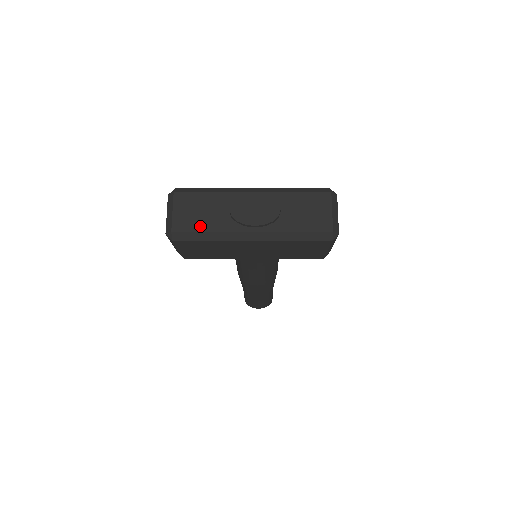
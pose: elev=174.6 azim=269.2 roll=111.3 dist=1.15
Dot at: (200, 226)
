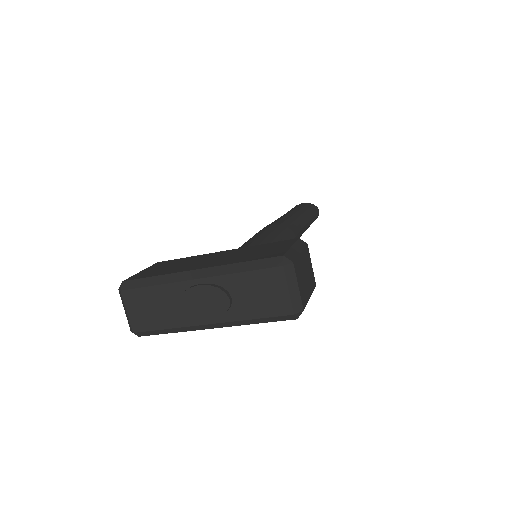
Dot at: (157, 324)
